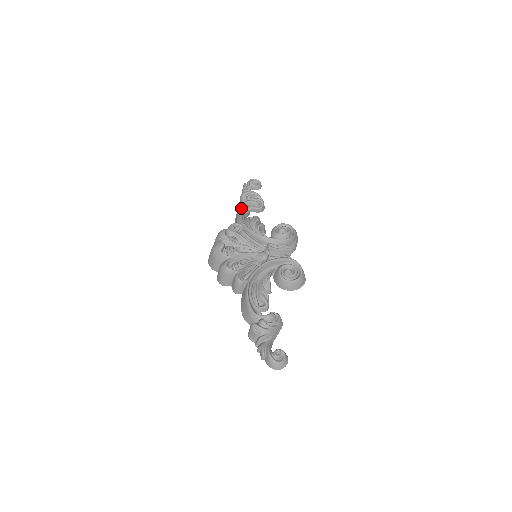
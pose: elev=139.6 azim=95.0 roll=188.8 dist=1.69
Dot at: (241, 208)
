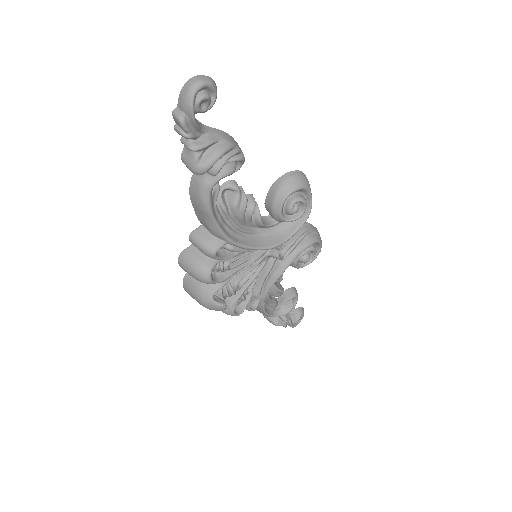
Dot at: (211, 208)
